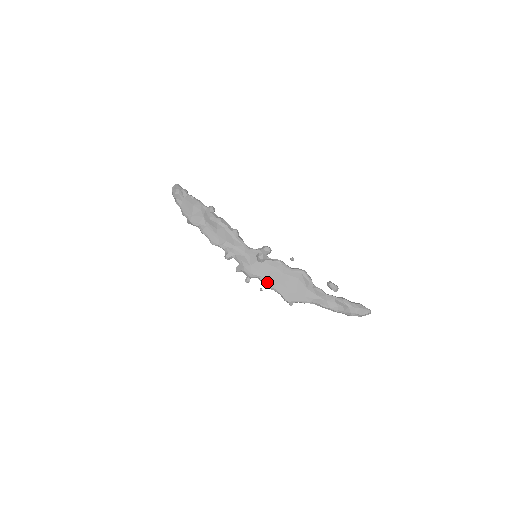
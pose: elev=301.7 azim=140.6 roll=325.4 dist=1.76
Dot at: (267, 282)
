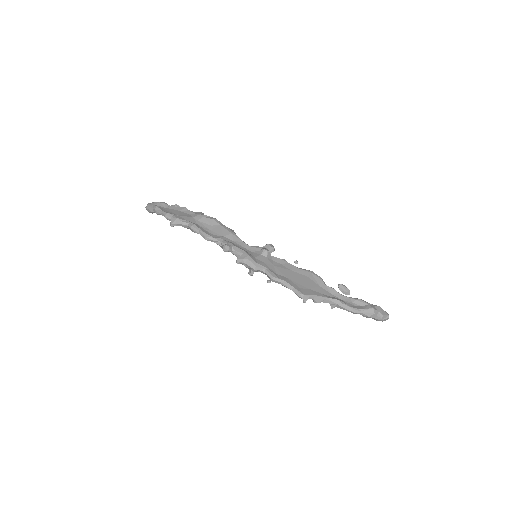
Dot at: (275, 274)
